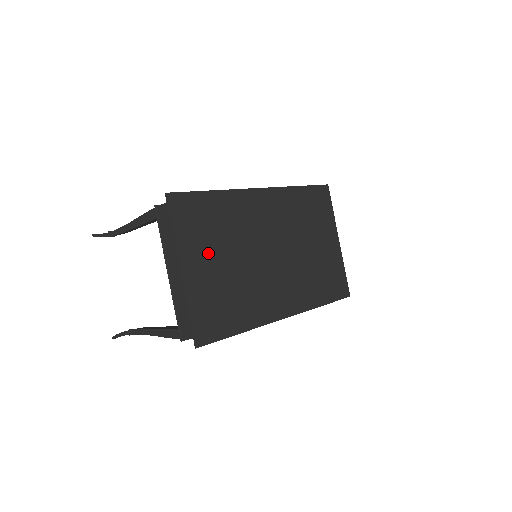
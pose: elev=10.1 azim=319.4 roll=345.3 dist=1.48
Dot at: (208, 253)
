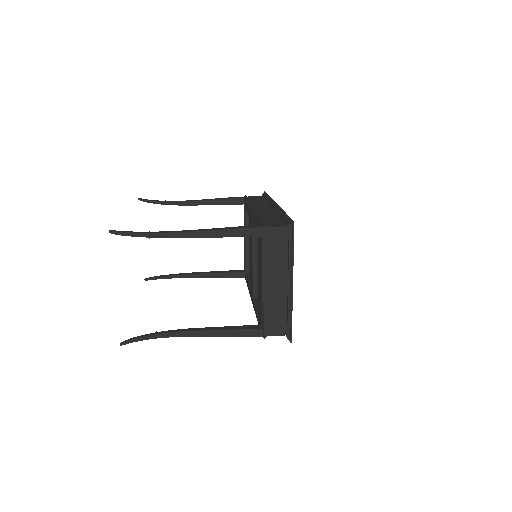
Dot at: occluded
